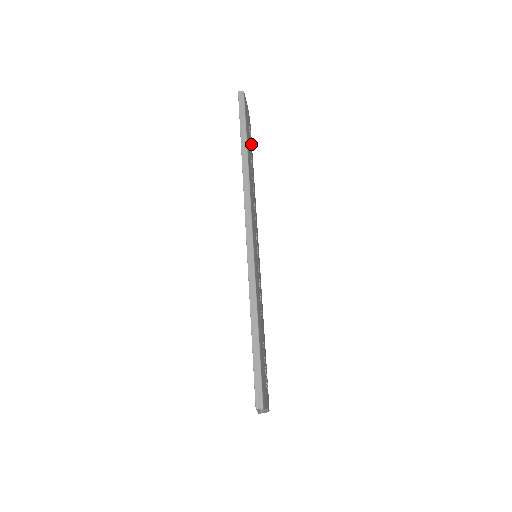
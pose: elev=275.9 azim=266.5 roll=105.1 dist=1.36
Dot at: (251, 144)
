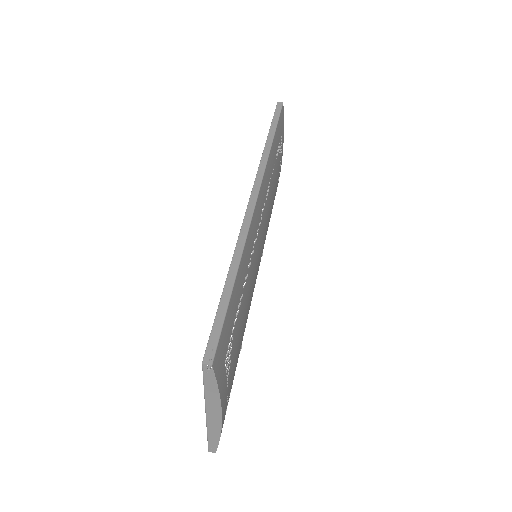
Dot at: (279, 157)
